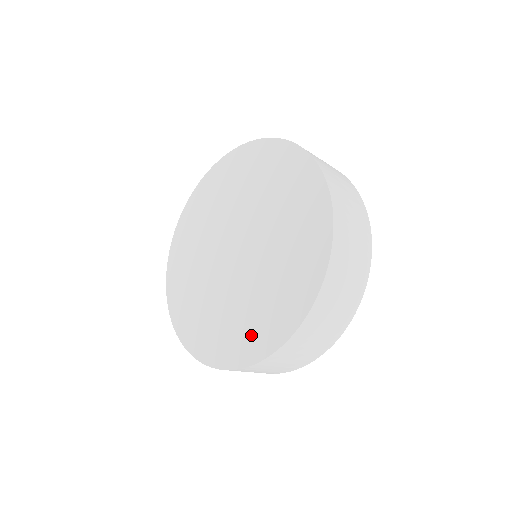
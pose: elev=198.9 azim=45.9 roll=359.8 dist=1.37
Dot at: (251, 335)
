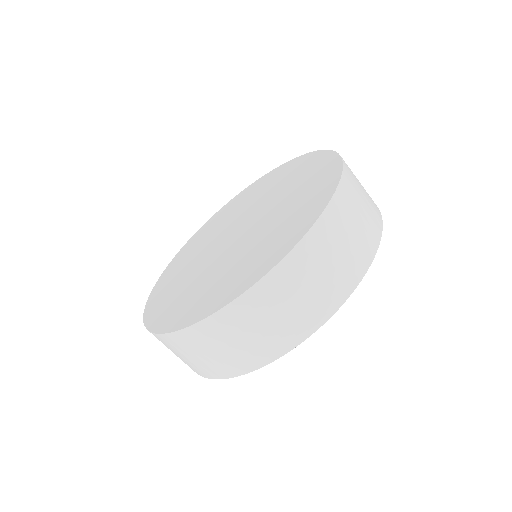
Dot at: (189, 306)
